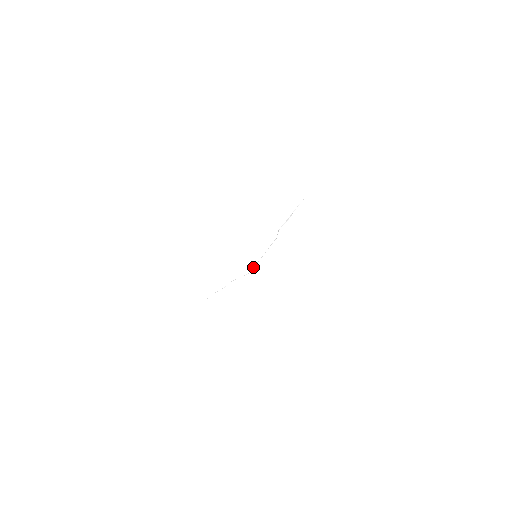
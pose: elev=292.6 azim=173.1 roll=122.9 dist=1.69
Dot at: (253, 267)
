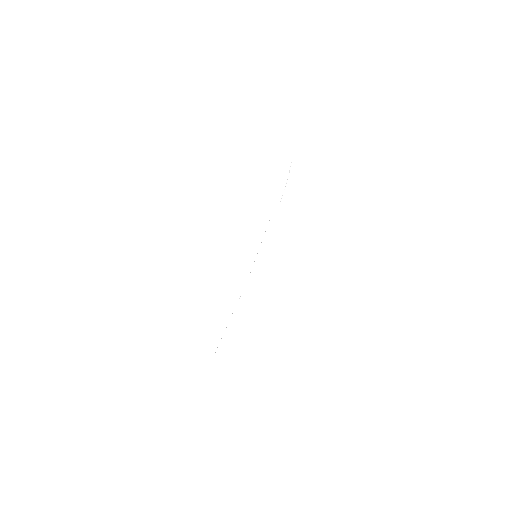
Dot at: occluded
